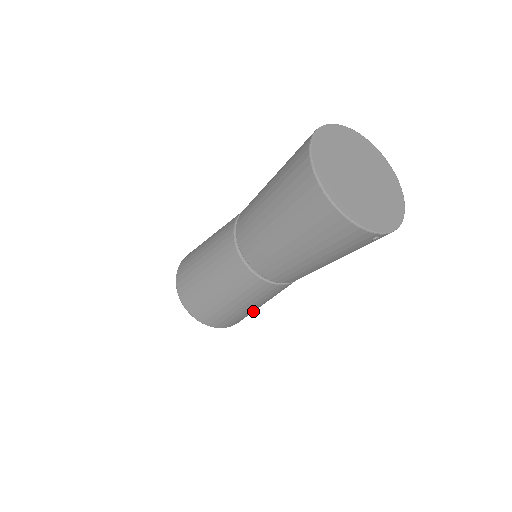
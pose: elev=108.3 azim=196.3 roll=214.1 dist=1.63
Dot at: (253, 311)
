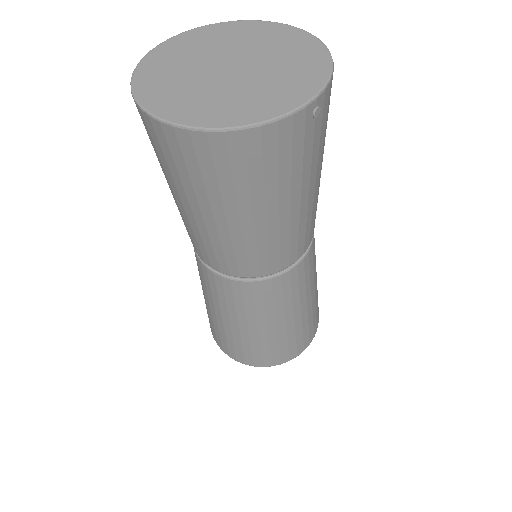
Dot at: (314, 306)
